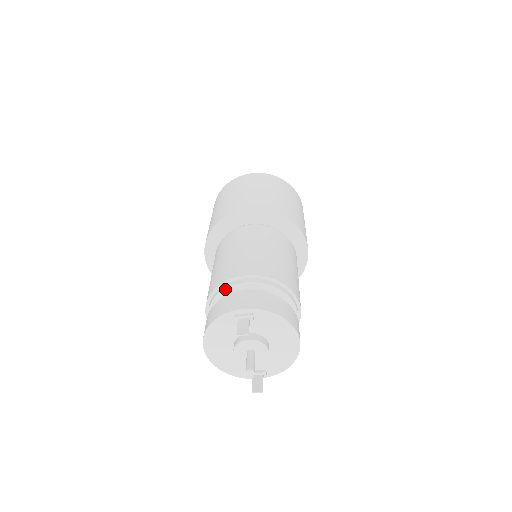
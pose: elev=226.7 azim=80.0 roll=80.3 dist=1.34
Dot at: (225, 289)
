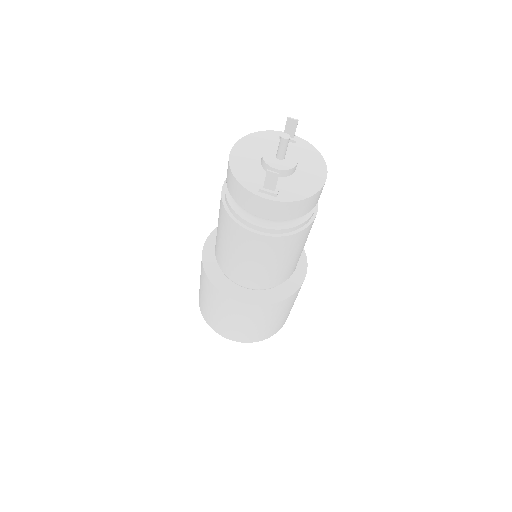
Dot at: occluded
